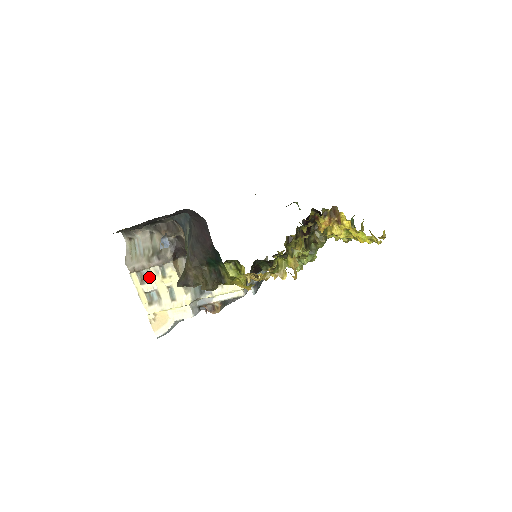
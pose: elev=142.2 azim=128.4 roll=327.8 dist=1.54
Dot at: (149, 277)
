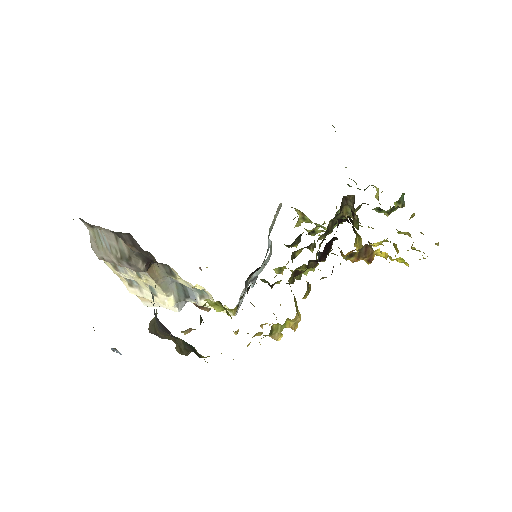
Dot at: (123, 268)
